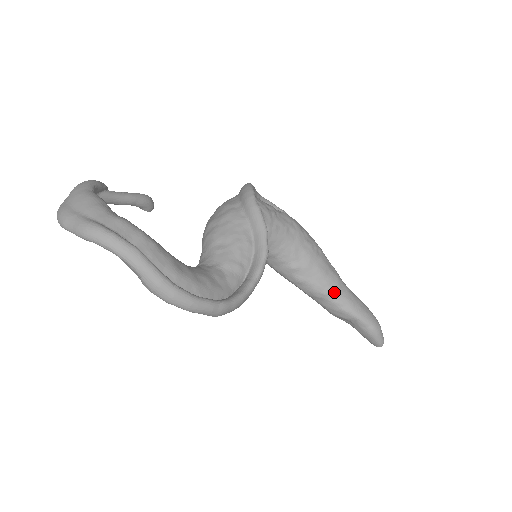
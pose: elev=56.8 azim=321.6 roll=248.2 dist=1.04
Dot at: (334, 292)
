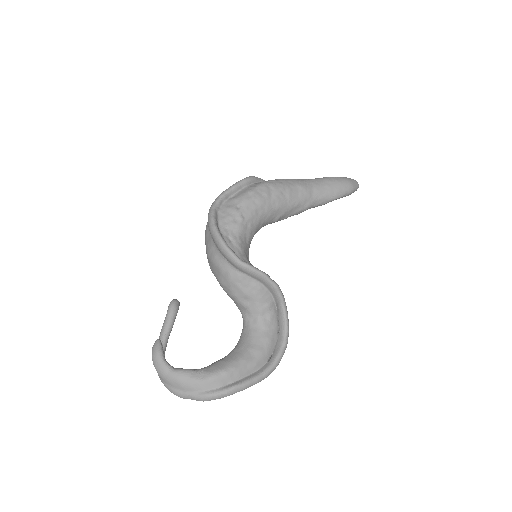
Dot at: (311, 204)
